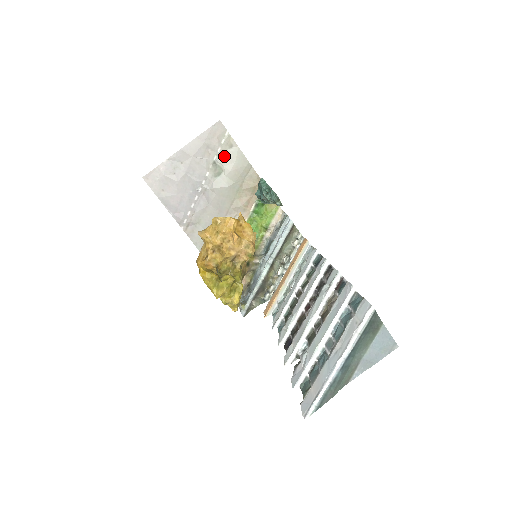
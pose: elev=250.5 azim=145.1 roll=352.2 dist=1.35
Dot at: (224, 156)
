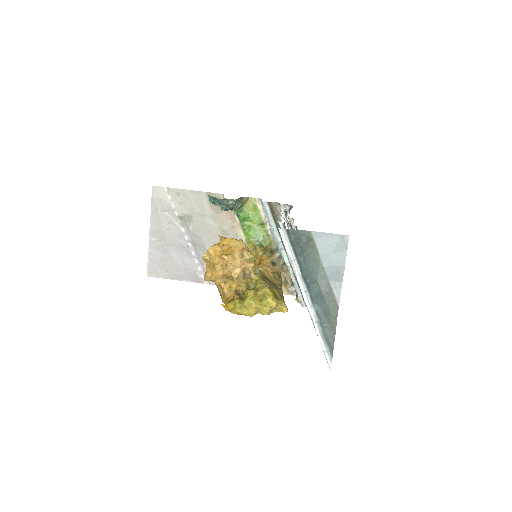
Dot at: (181, 206)
